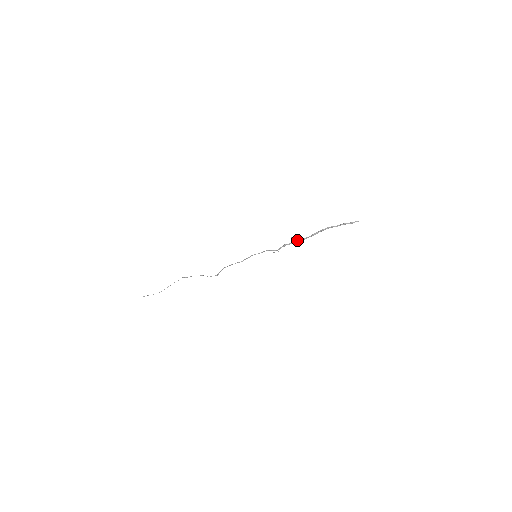
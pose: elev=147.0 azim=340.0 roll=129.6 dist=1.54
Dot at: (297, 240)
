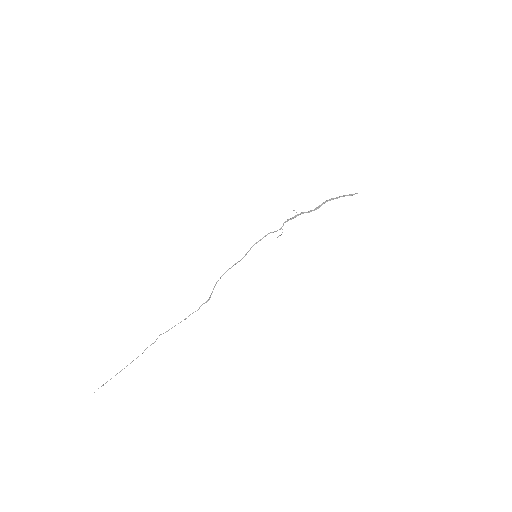
Dot at: (300, 213)
